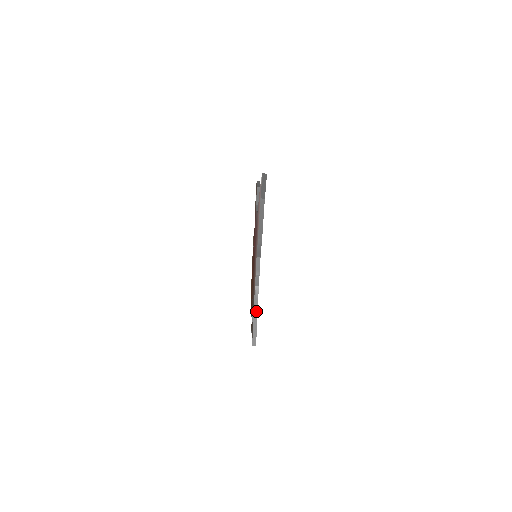
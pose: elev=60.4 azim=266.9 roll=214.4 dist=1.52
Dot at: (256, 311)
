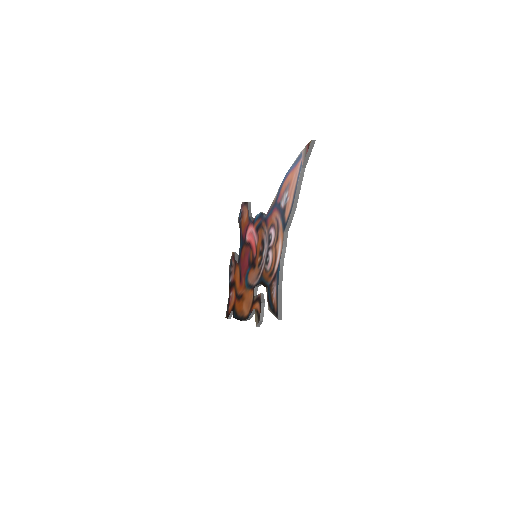
Dot at: (281, 286)
